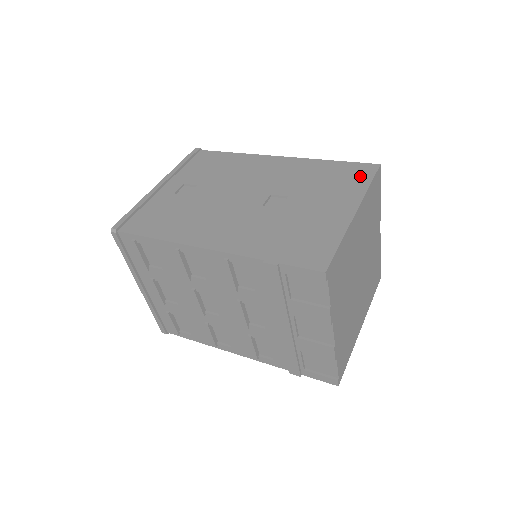
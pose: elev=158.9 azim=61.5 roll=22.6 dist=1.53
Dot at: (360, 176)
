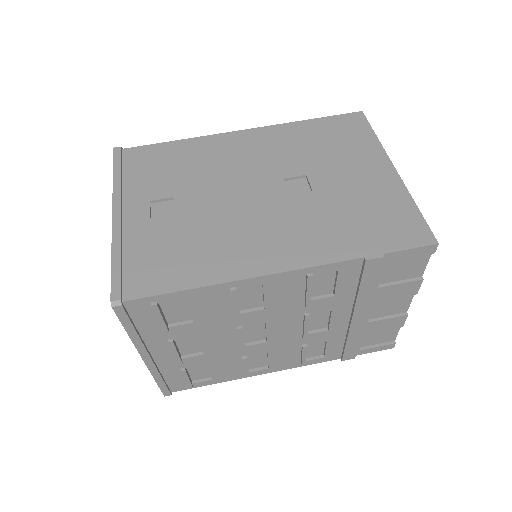
Dot at: (357, 129)
